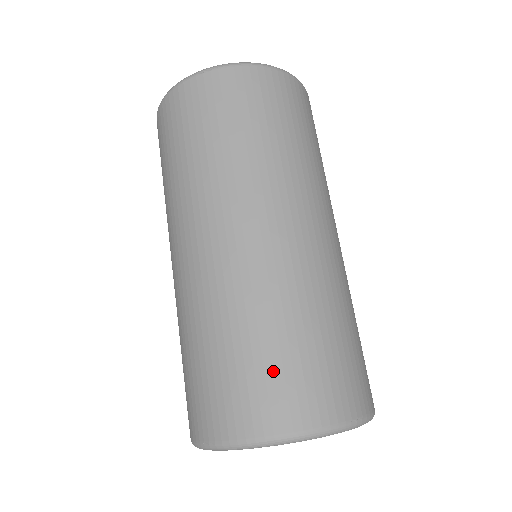
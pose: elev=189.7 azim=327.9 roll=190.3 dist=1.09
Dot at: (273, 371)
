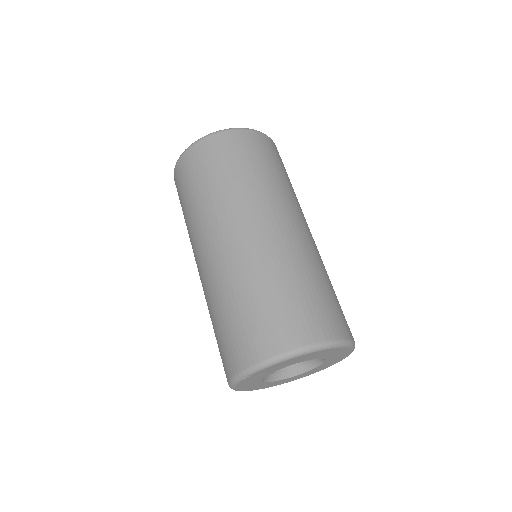
Dot at: (239, 329)
